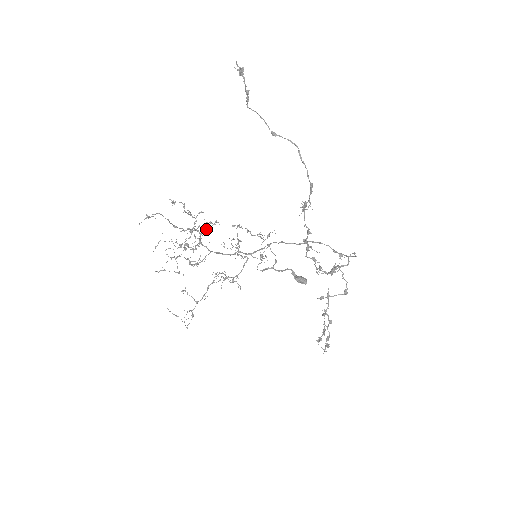
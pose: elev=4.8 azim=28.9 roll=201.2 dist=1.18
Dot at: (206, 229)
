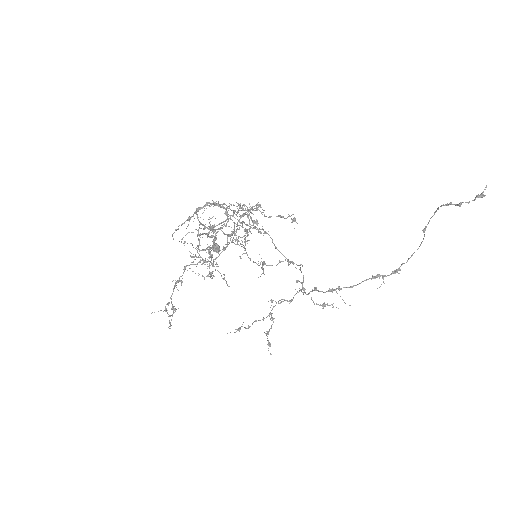
Dot at: occluded
